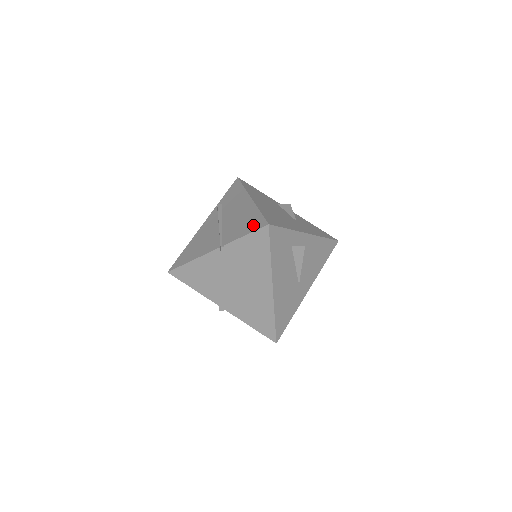
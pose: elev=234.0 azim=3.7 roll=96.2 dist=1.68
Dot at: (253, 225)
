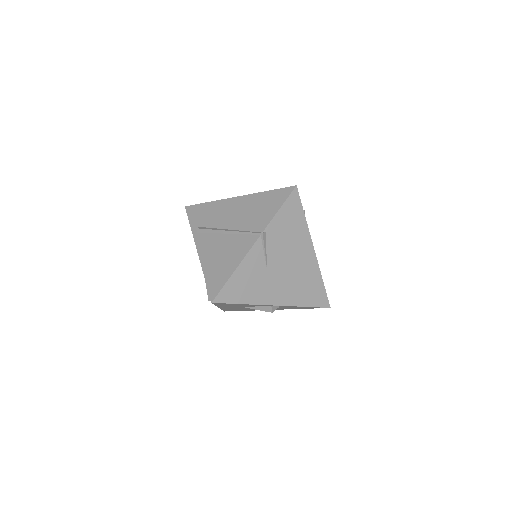
Dot at: (278, 199)
